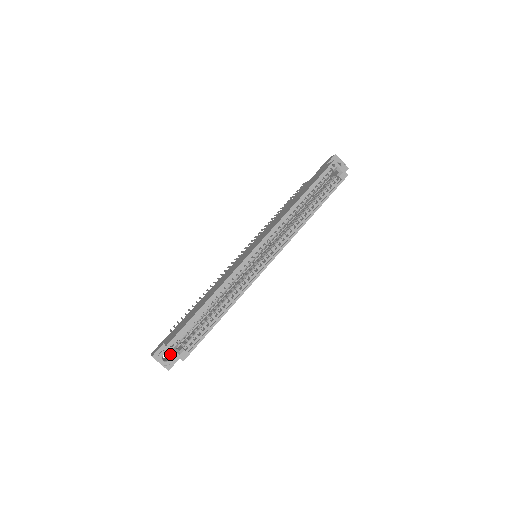
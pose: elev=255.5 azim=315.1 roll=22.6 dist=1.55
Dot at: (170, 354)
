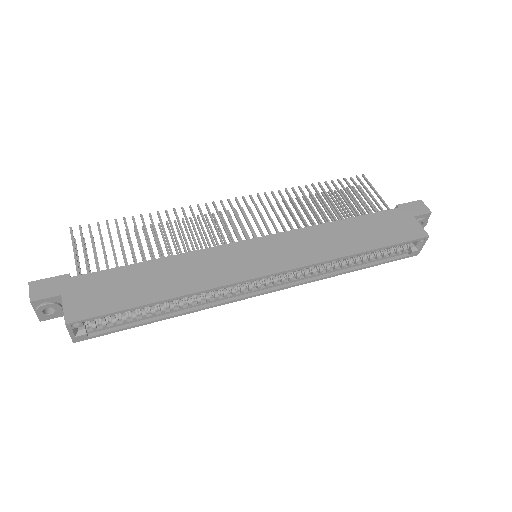
Dot at: (59, 309)
